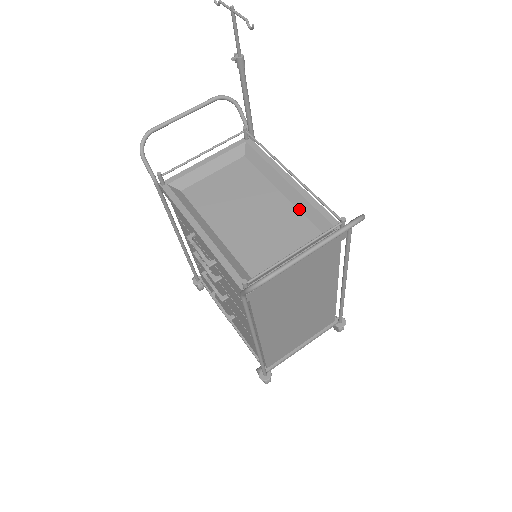
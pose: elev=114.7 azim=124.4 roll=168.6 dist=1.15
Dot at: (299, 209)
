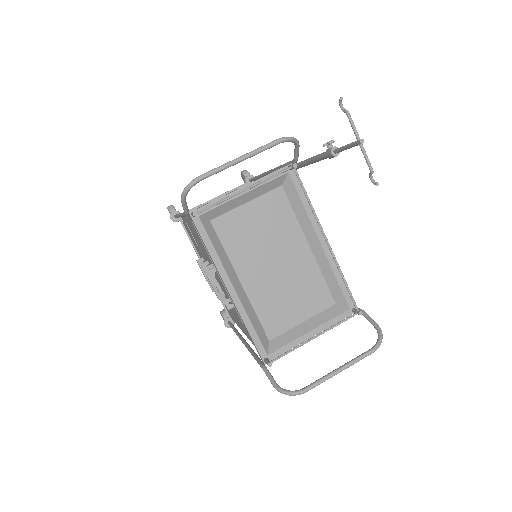
Dot at: (322, 272)
